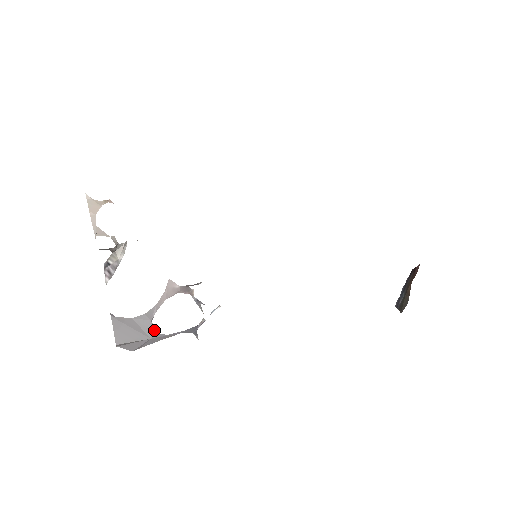
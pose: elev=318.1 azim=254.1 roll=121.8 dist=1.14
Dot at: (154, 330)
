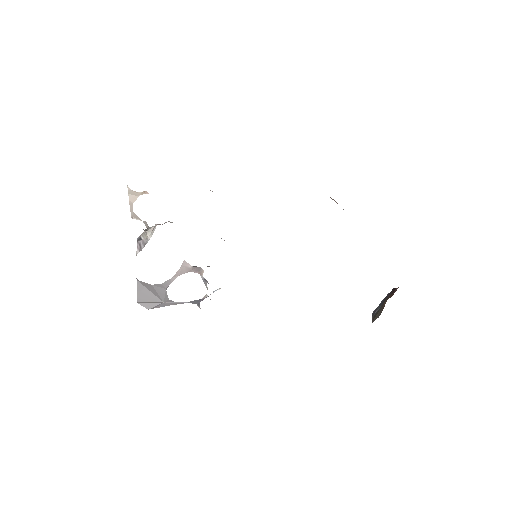
Dot at: (167, 297)
